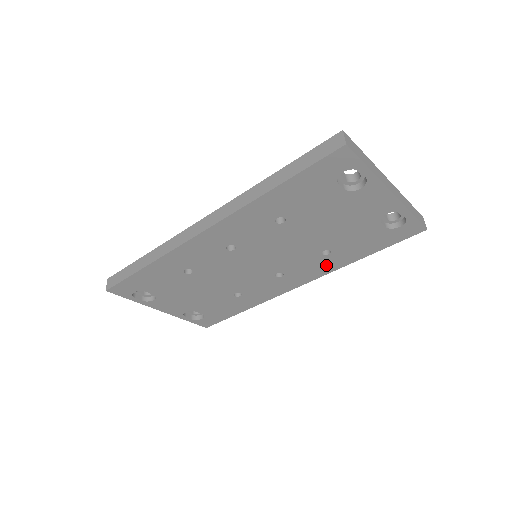
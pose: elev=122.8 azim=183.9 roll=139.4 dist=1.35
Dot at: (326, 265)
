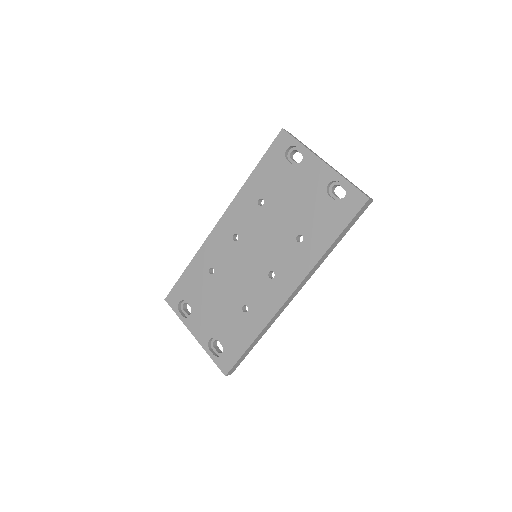
Dot at: (305, 258)
